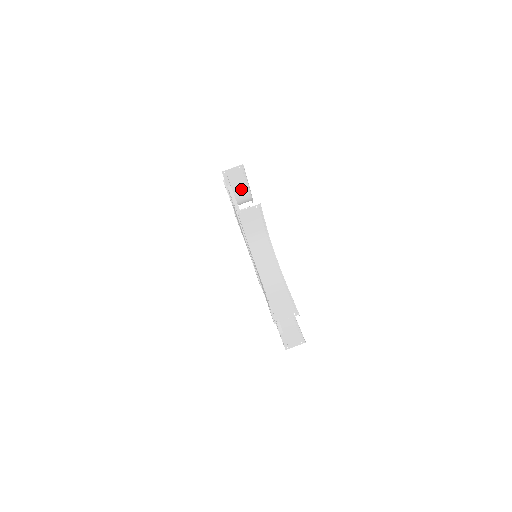
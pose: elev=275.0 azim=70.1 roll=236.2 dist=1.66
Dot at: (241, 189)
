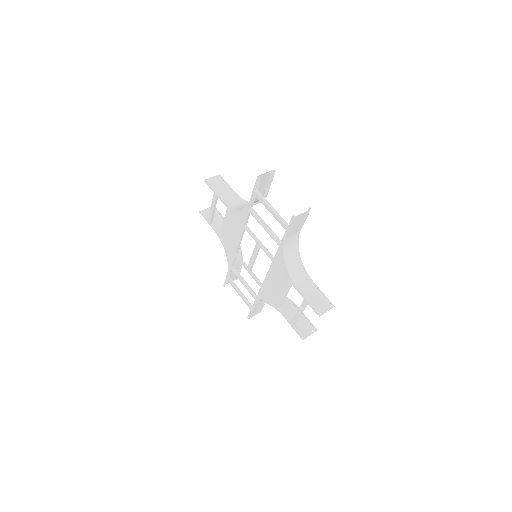
Dot at: (260, 192)
